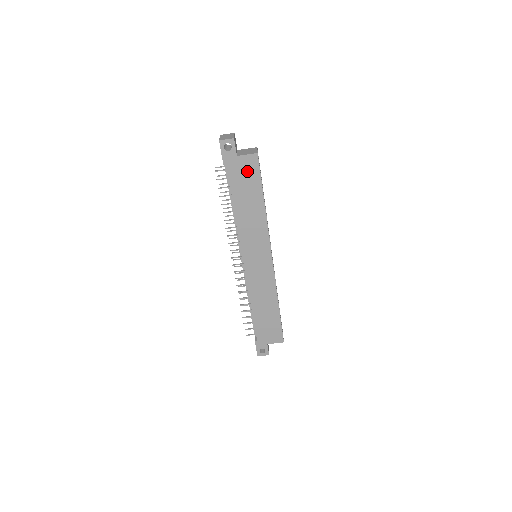
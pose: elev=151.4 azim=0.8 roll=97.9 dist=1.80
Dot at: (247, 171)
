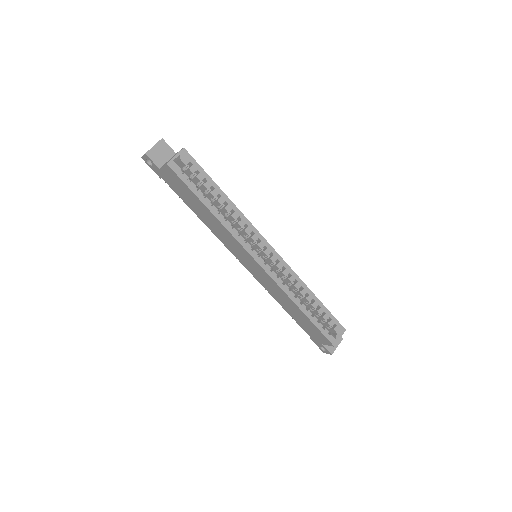
Dot at: (176, 181)
